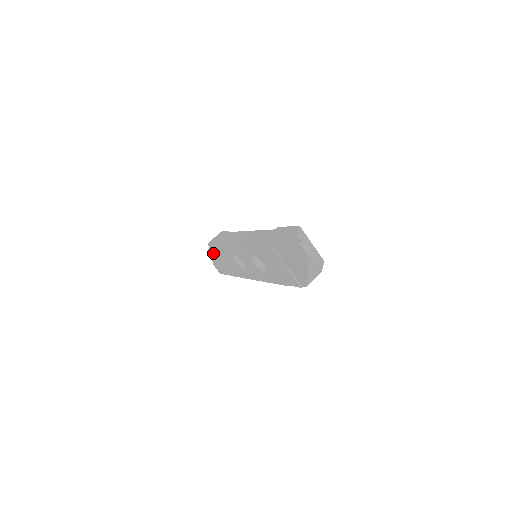
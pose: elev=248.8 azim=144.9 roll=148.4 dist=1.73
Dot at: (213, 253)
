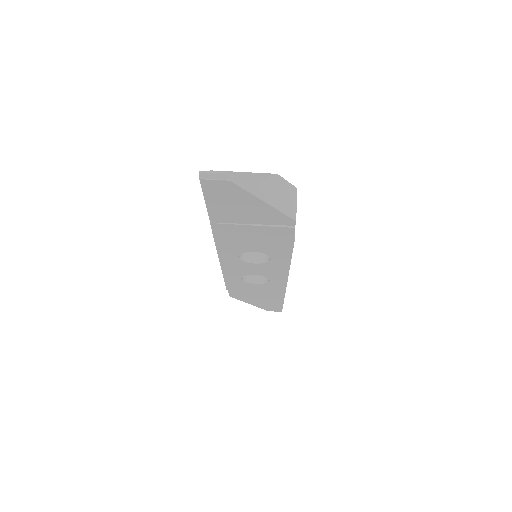
Dot at: (246, 300)
